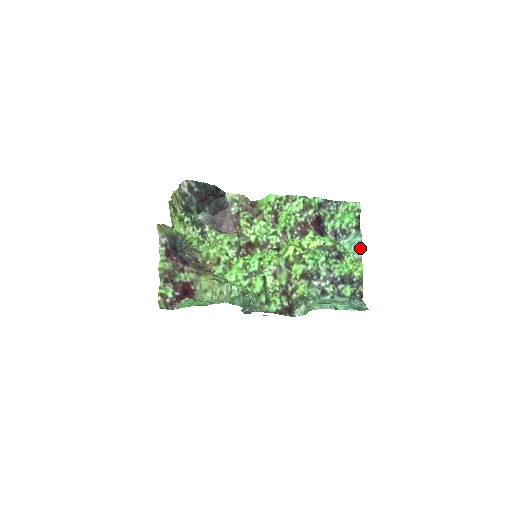
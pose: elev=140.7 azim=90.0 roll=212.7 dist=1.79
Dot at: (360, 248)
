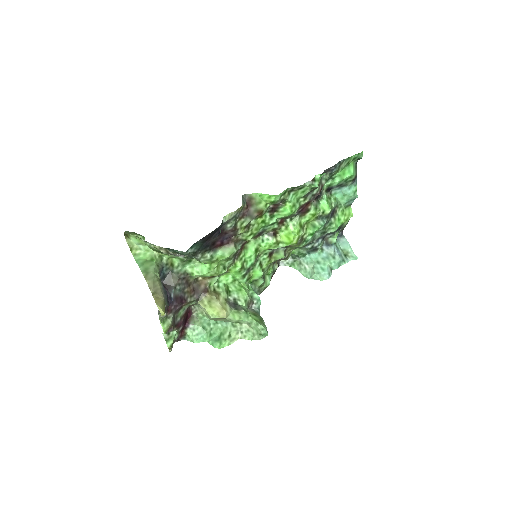
Dot at: (354, 198)
